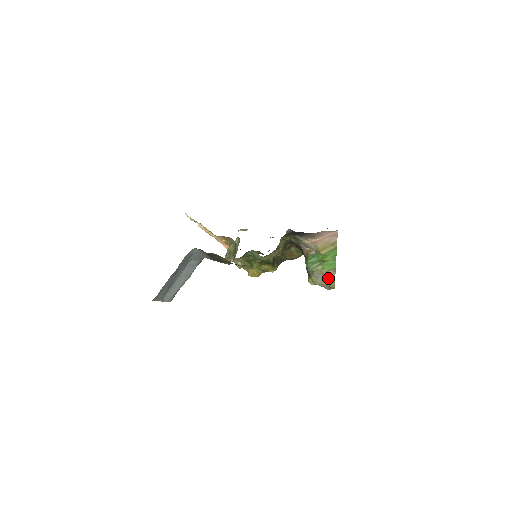
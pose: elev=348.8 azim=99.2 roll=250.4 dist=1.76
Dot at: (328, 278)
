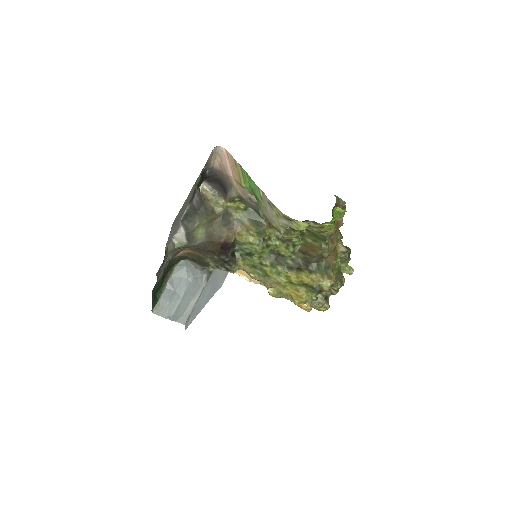
Dot at: (270, 207)
